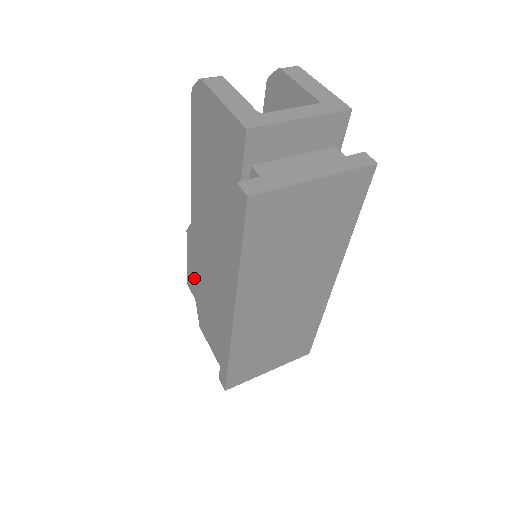
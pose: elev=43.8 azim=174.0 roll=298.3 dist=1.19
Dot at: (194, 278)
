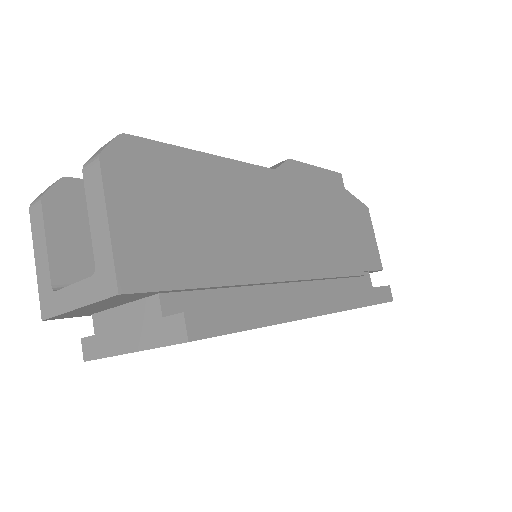
Dot at: occluded
